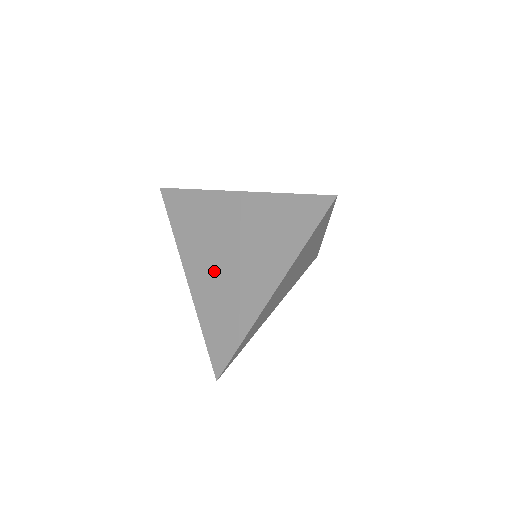
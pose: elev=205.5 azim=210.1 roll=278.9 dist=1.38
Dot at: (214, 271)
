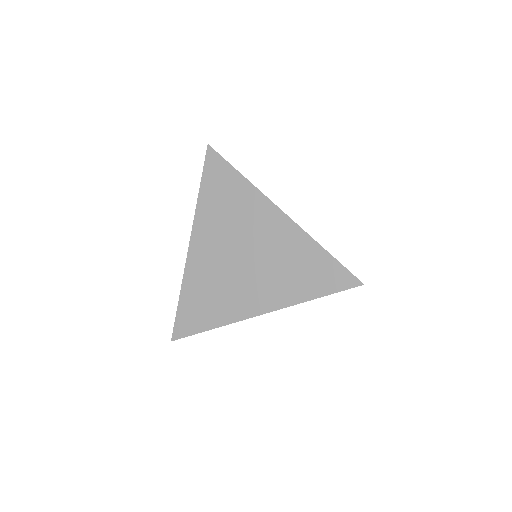
Dot at: (221, 258)
